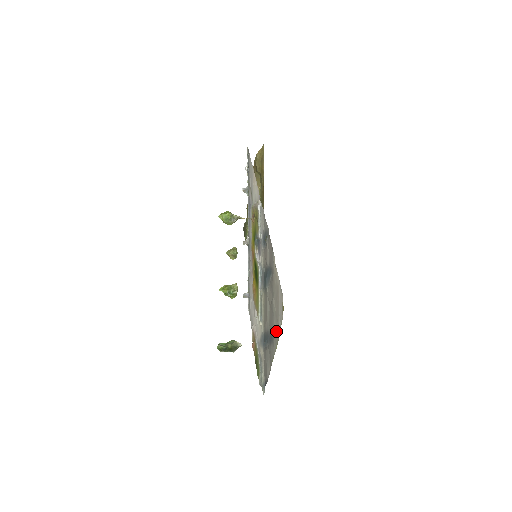
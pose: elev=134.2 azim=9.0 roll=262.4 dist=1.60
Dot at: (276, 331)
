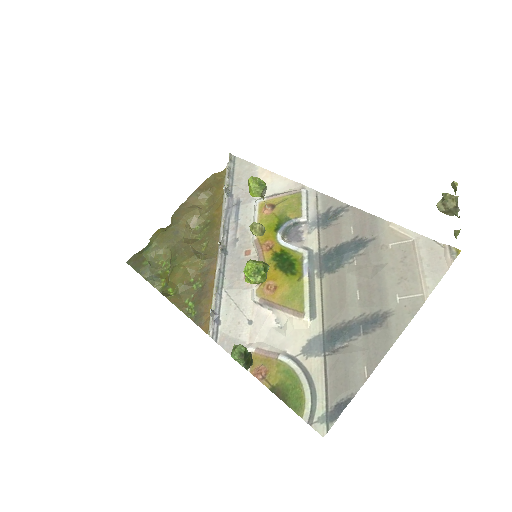
Dot at: (404, 301)
